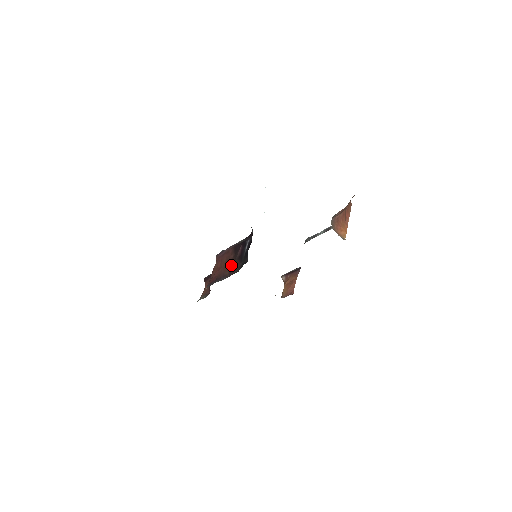
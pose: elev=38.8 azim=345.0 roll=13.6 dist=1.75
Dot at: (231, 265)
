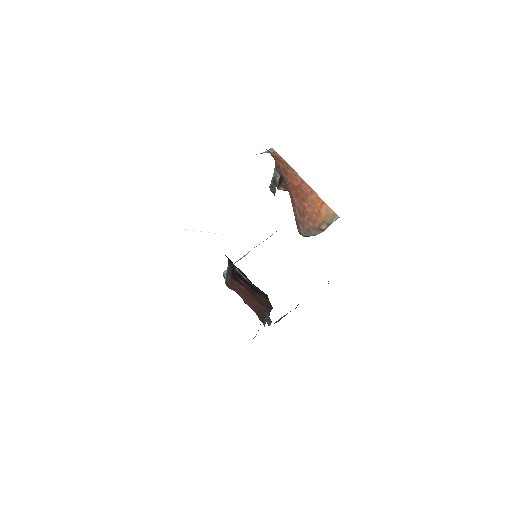
Dot at: (255, 299)
